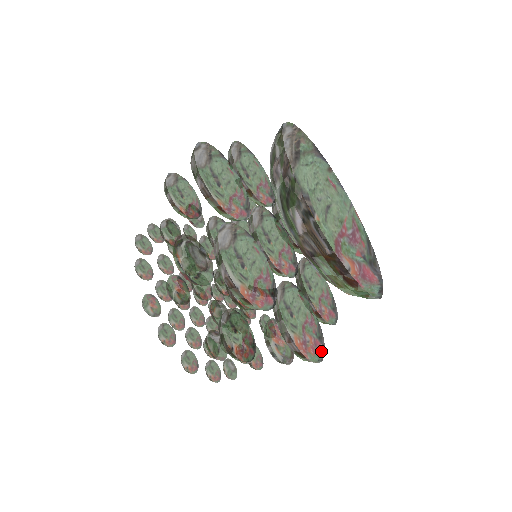
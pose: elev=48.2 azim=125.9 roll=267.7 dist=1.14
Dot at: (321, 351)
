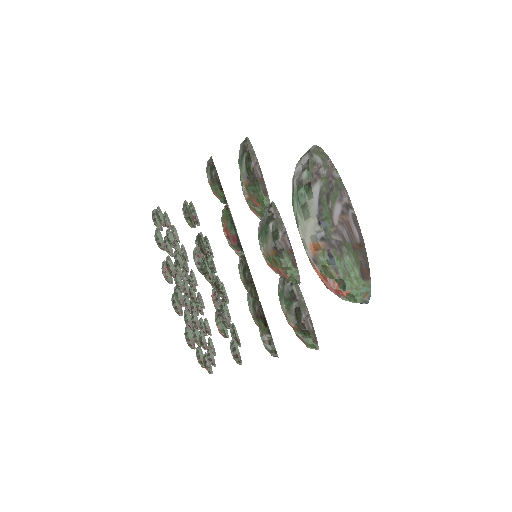
Dot at: occluded
